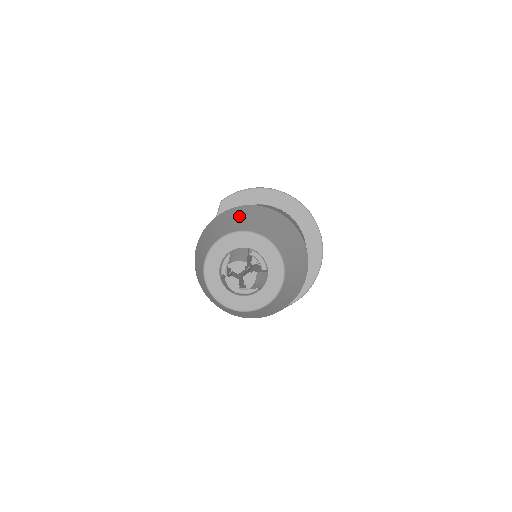
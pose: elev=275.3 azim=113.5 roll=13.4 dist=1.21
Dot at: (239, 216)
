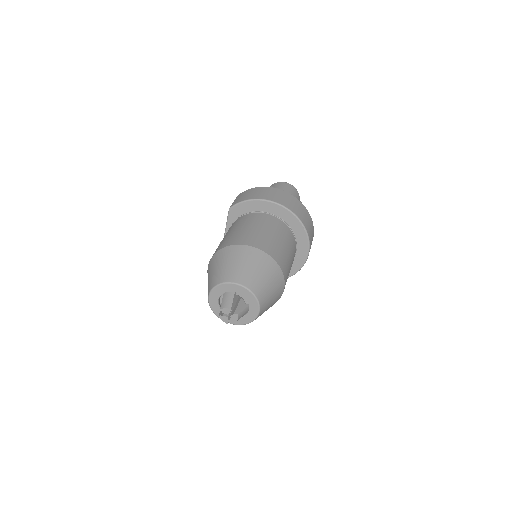
Dot at: (230, 261)
